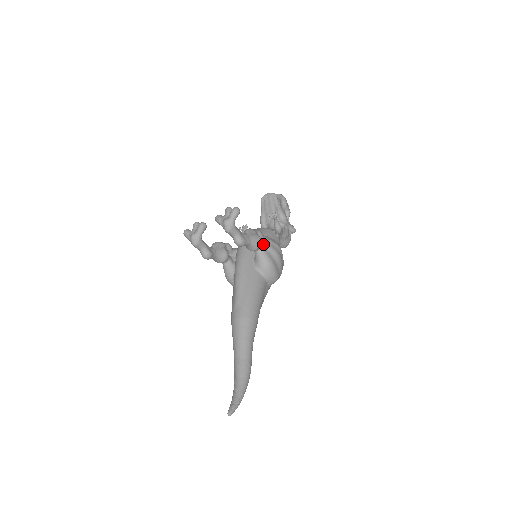
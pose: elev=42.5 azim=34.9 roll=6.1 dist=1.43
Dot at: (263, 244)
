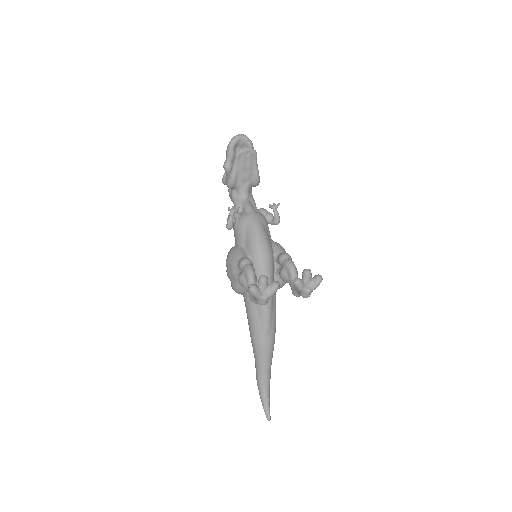
Dot at: occluded
